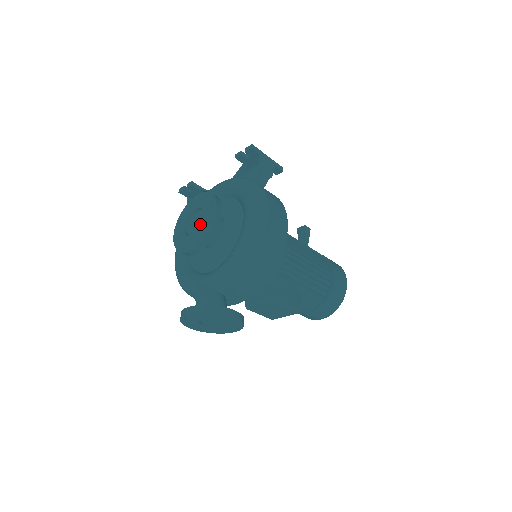
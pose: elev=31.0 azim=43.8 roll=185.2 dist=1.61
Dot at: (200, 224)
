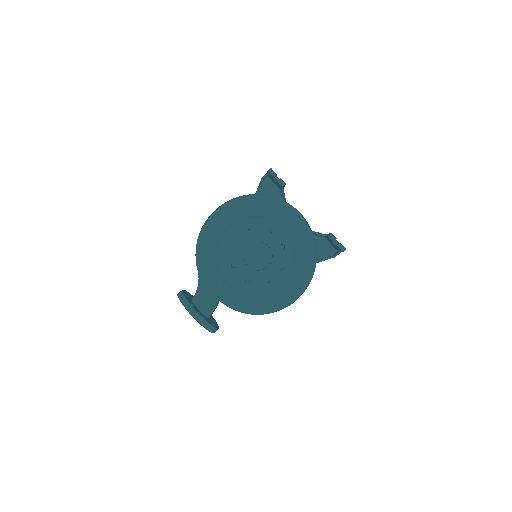
Dot at: (260, 263)
